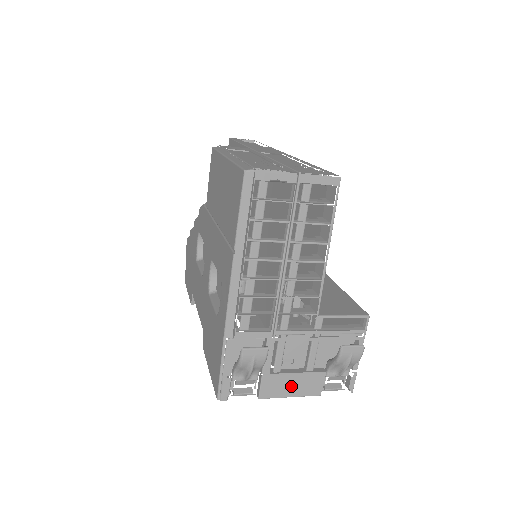
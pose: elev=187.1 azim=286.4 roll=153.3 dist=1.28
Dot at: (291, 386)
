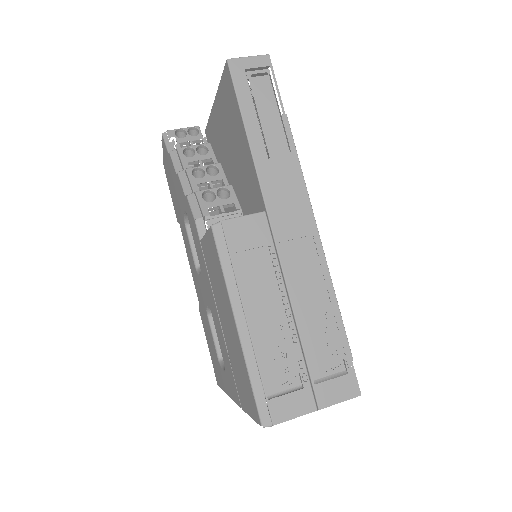
Dot at: occluded
